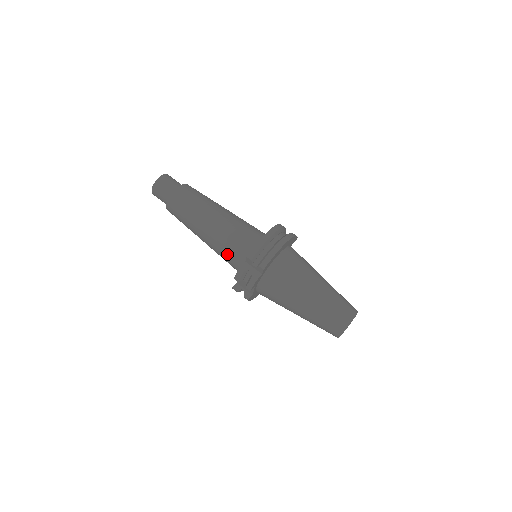
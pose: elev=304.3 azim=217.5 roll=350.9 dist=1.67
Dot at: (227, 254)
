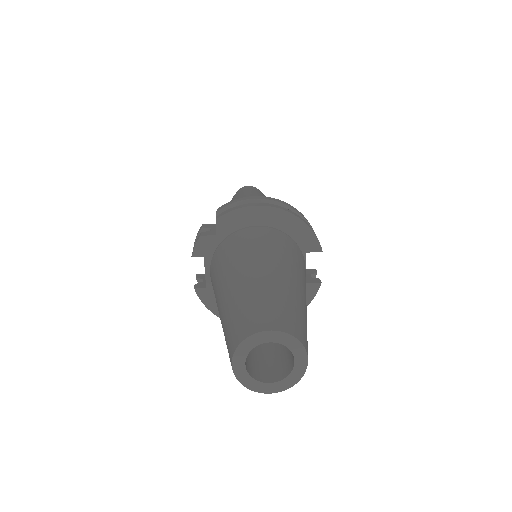
Dot at: occluded
